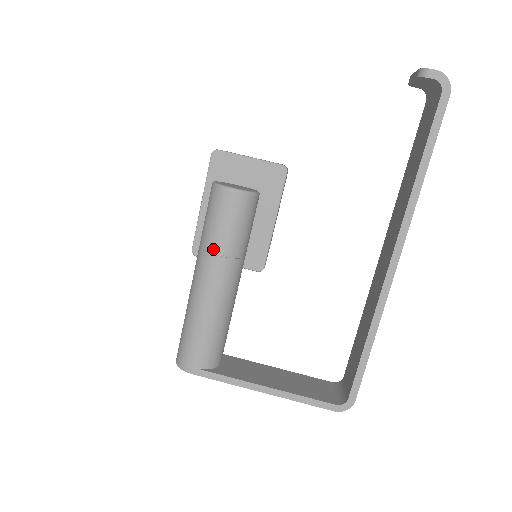
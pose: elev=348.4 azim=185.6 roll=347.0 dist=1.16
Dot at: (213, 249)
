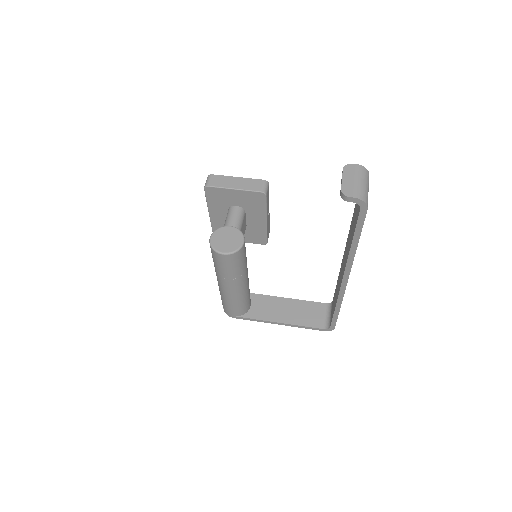
Dot at: (223, 277)
